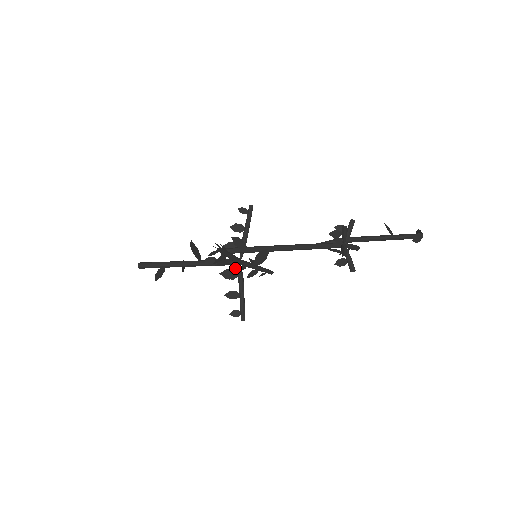
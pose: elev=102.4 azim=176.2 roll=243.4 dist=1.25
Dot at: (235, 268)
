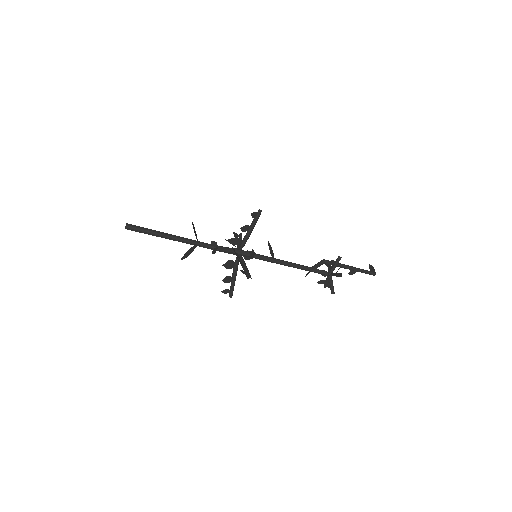
Dot at: occluded
